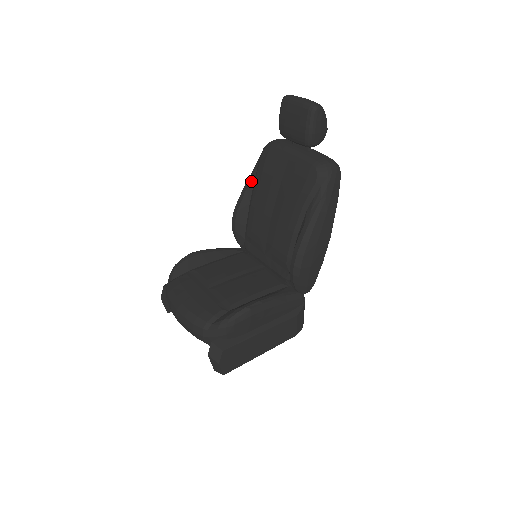
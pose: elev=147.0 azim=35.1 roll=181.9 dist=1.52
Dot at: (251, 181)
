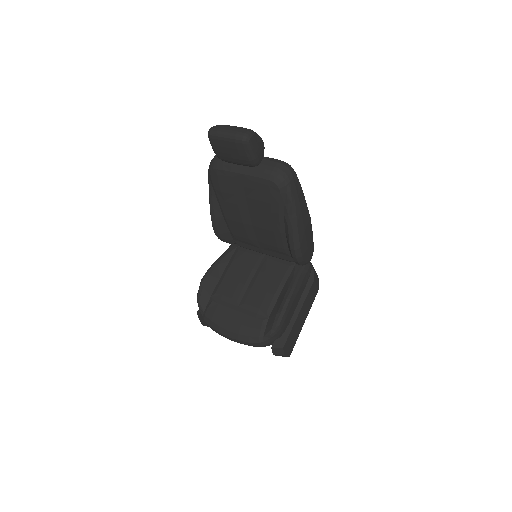
Dot at: (214, 200)
